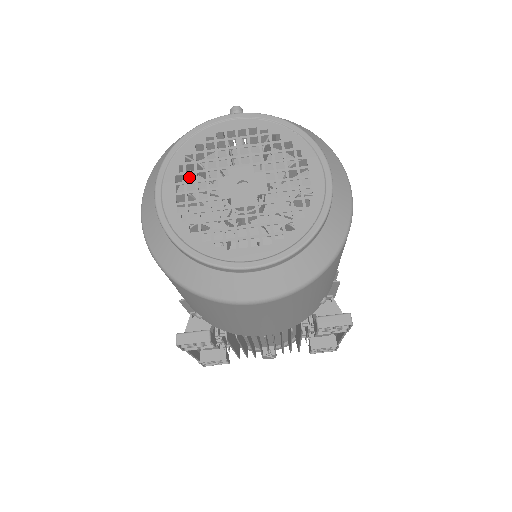
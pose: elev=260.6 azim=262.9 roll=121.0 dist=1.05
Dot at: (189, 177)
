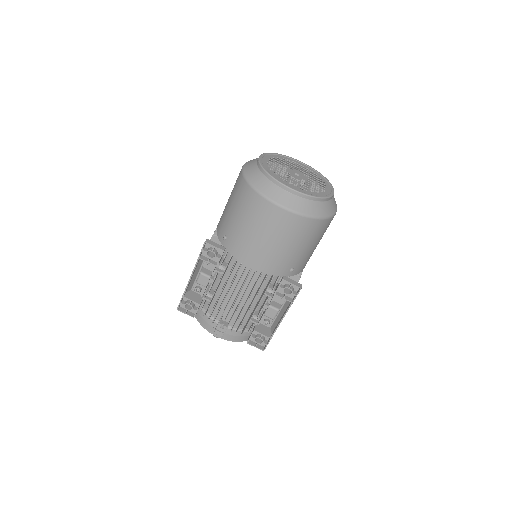
Dot at: occluded
